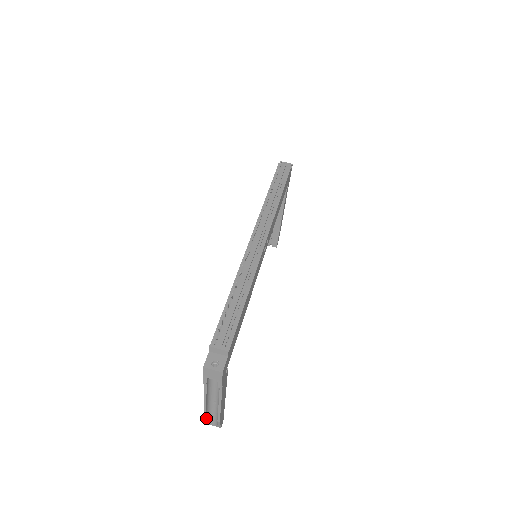
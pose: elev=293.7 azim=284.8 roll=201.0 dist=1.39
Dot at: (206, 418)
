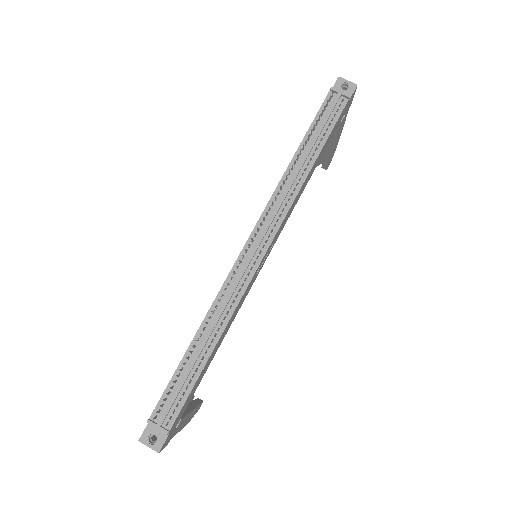
Dot at: occluded
